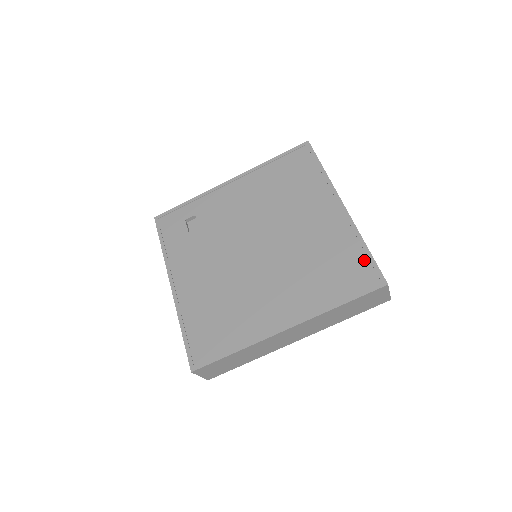
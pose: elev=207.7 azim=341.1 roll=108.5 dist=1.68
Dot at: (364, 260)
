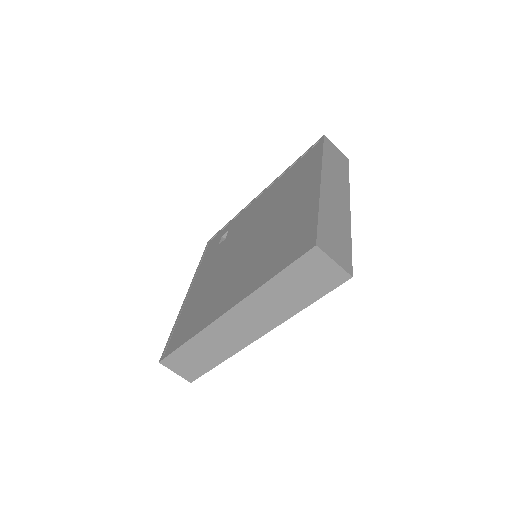
Dot at: (310, 227)
